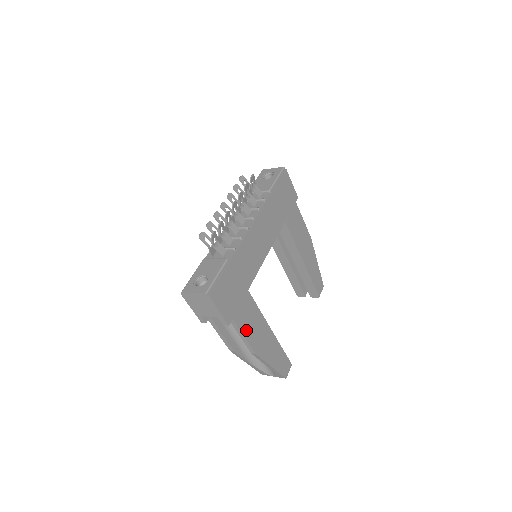
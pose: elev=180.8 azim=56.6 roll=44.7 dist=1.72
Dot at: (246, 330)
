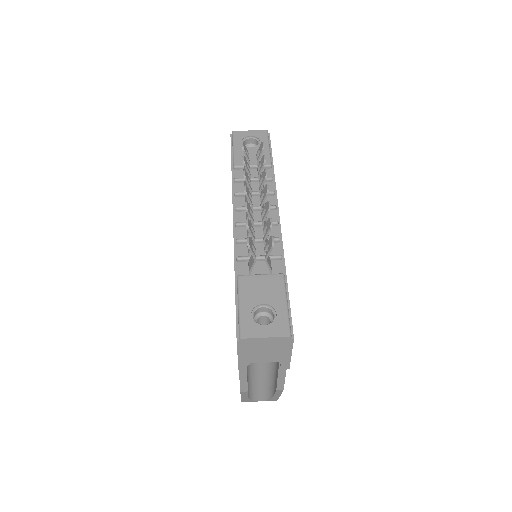
Dot at: occluded
